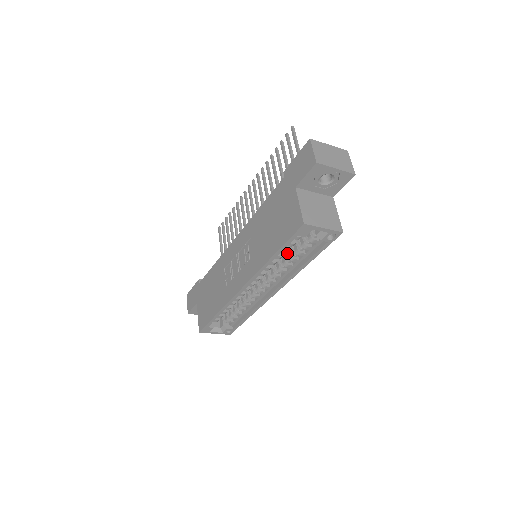
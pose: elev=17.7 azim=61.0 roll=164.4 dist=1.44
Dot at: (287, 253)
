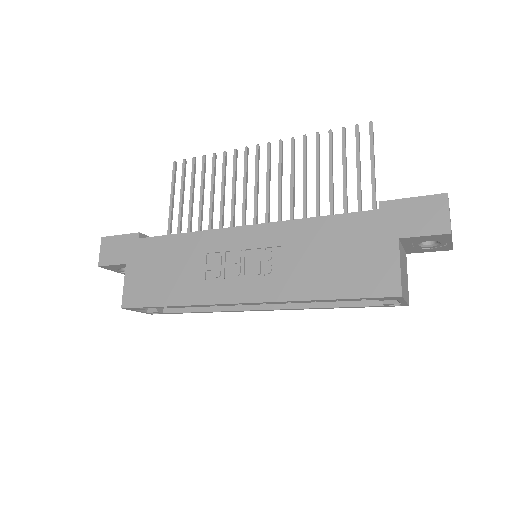
Dot at: occluded
